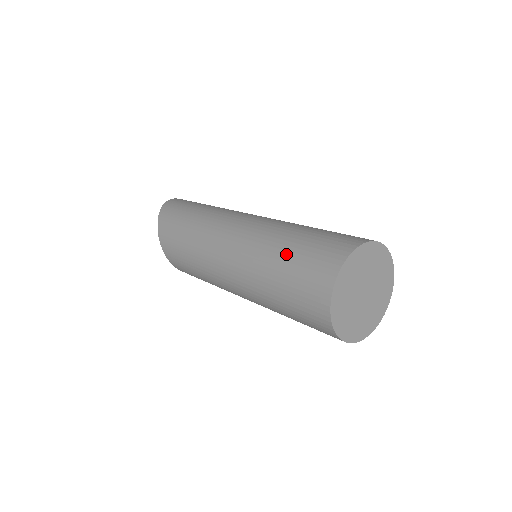
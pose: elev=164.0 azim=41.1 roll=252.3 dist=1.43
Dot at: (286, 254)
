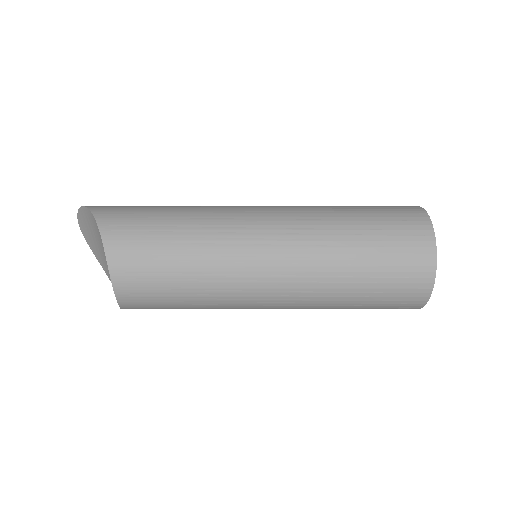
Dot at: (351, 206)
